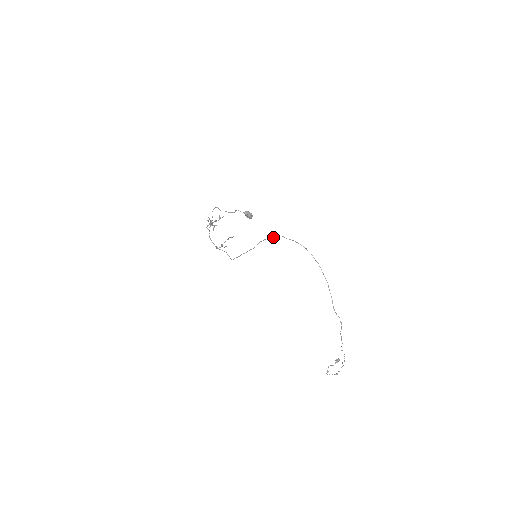
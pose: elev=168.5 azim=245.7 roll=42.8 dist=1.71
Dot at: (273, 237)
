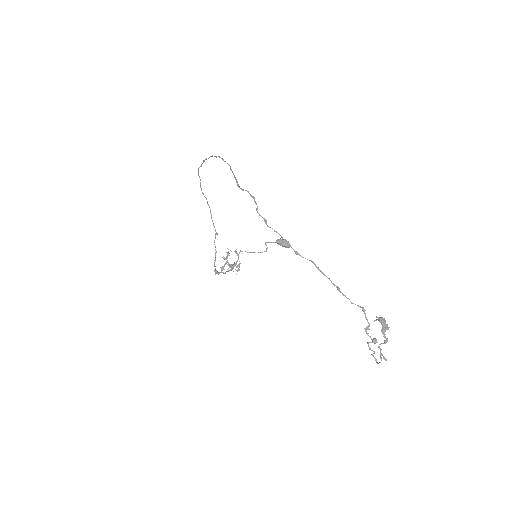
Dot at: (200, 185)
